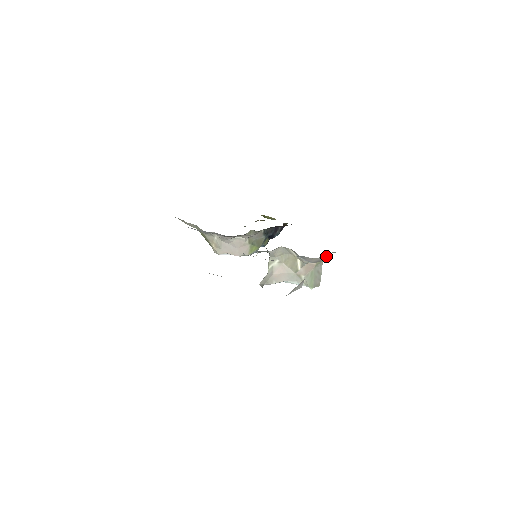
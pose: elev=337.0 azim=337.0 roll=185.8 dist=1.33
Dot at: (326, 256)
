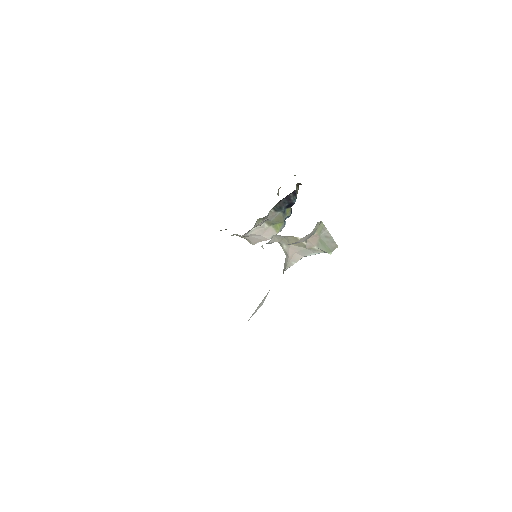
Dot at: (313, 229)
